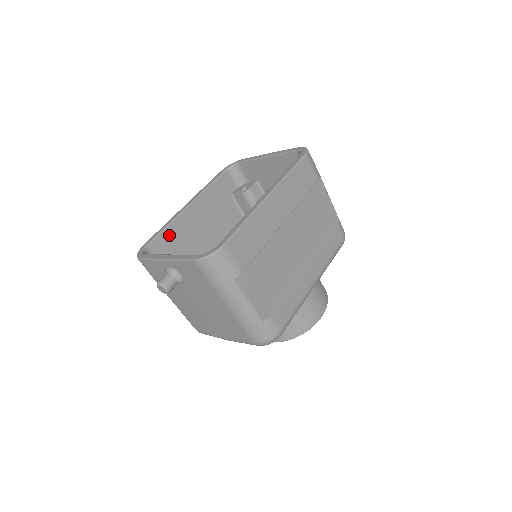
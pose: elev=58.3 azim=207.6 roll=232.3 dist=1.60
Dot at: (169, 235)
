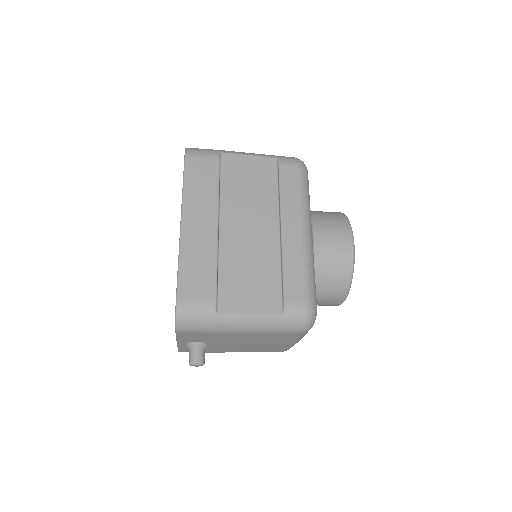
Dot at: occluded
